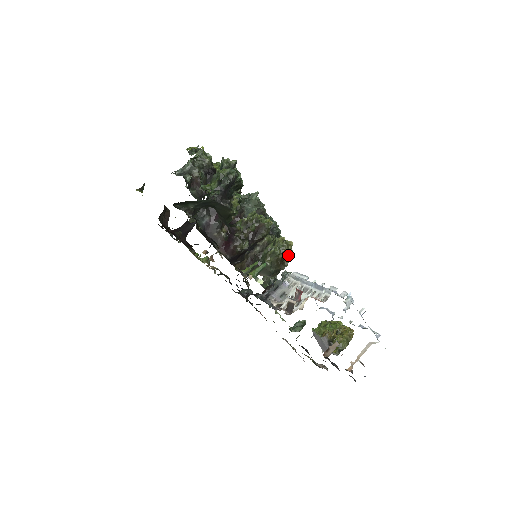
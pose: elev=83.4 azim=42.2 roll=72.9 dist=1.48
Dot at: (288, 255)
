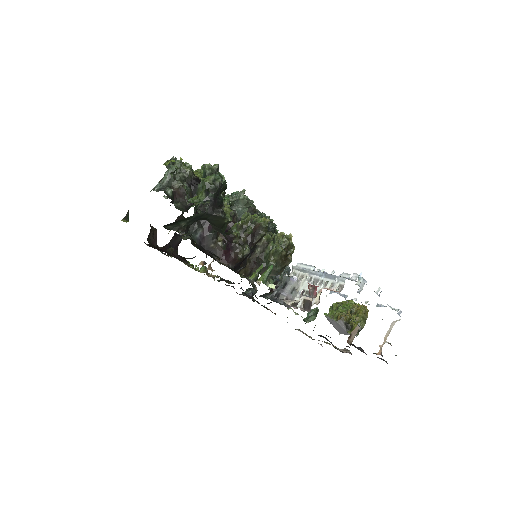
Dot at: (290, 249)
